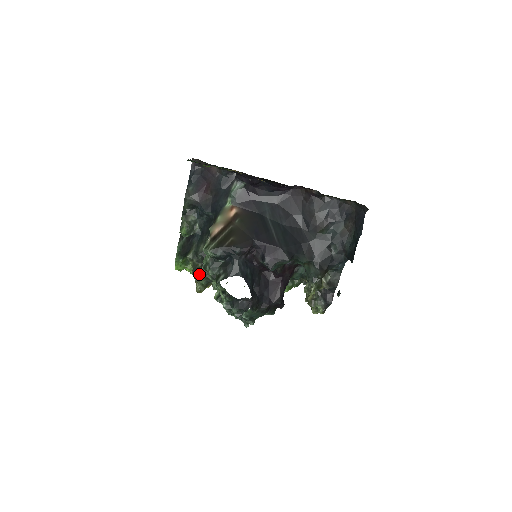
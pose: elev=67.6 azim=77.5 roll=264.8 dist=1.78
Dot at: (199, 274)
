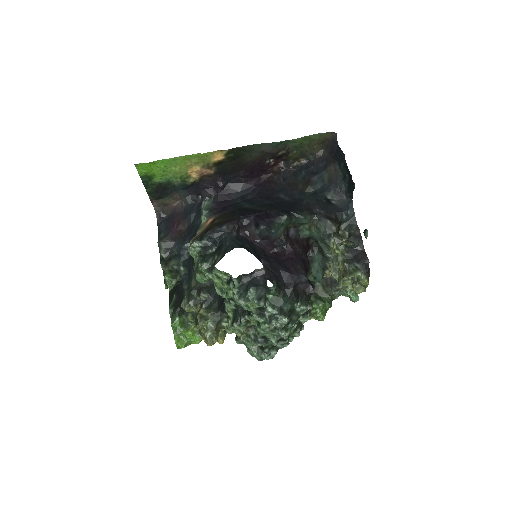
Dot at: (201, 314)
